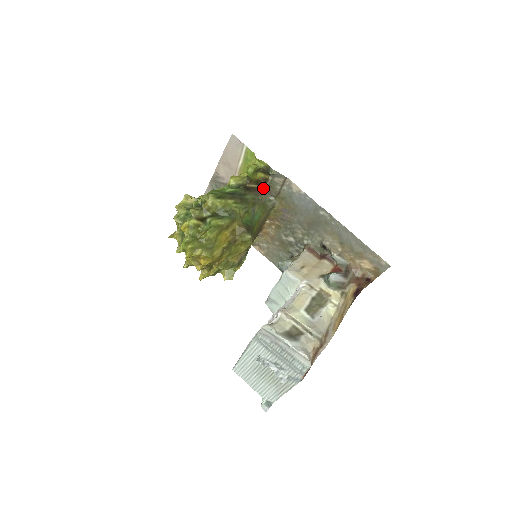
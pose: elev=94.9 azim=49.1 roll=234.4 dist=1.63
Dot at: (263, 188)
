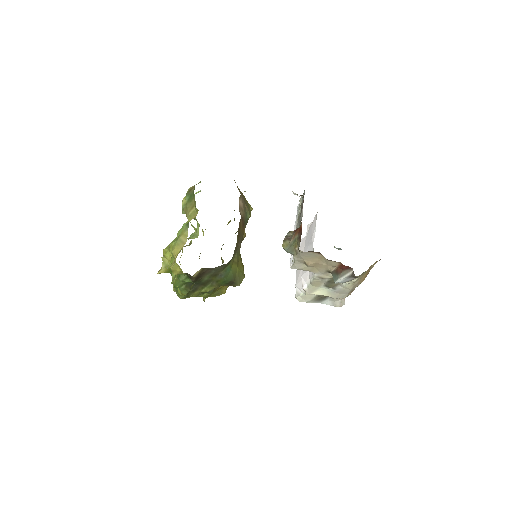
Dot at: occluded
